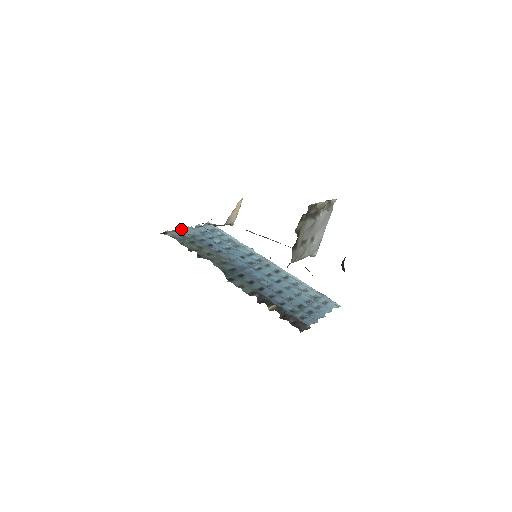
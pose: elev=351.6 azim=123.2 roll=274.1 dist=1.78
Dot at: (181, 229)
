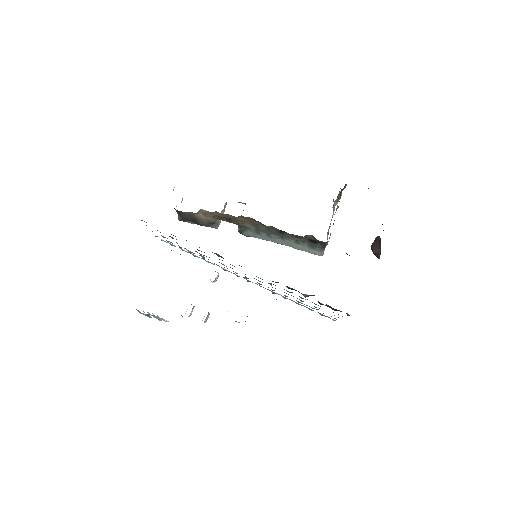
Dot at: occluded
